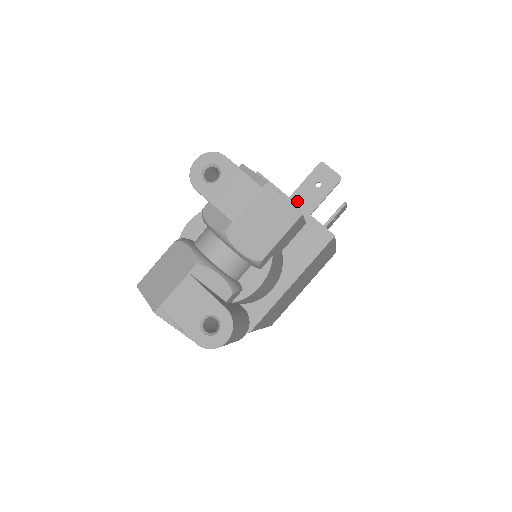
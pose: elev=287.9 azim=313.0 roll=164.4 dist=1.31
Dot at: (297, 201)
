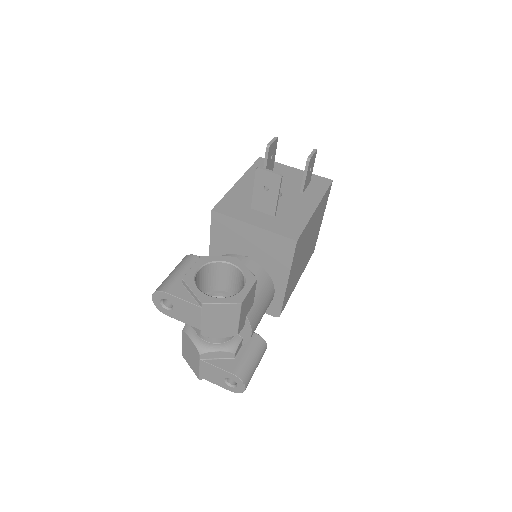
Dot at: (258, 207)
